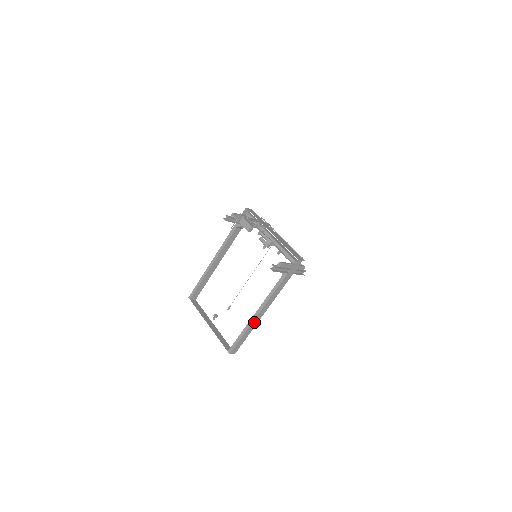
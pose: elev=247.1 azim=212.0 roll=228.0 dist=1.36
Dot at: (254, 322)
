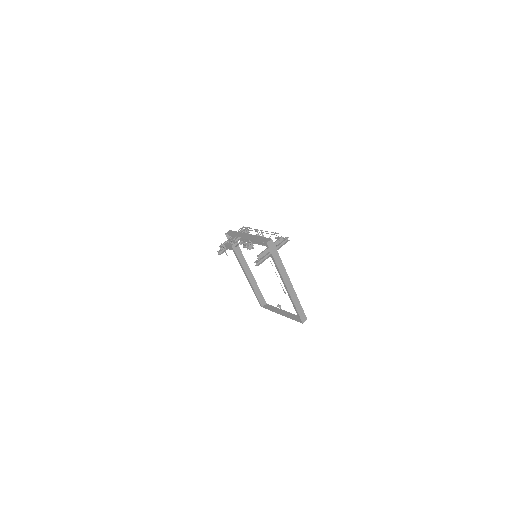
Dot at: (292, 295)
